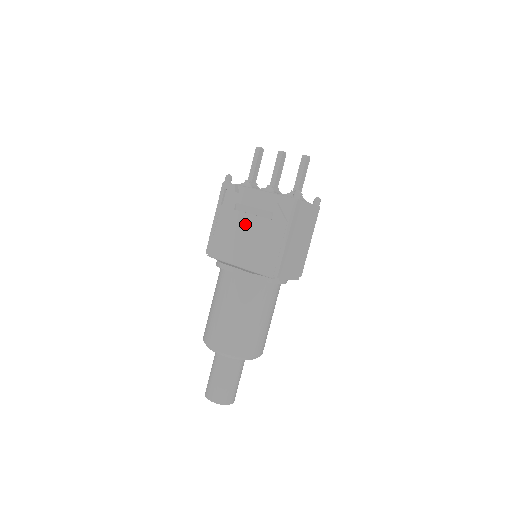
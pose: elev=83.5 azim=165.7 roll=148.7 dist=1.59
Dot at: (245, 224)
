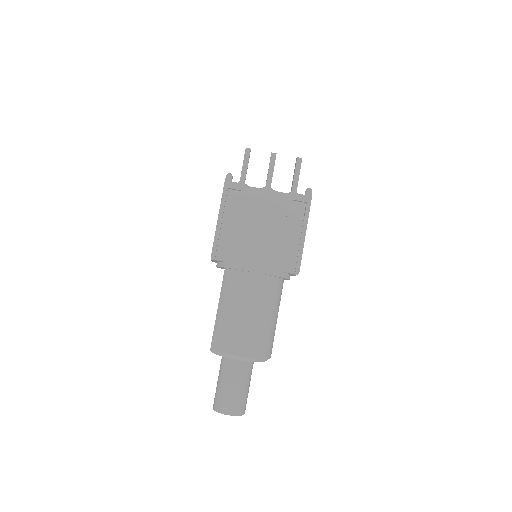
Dot at: (257, 223)
